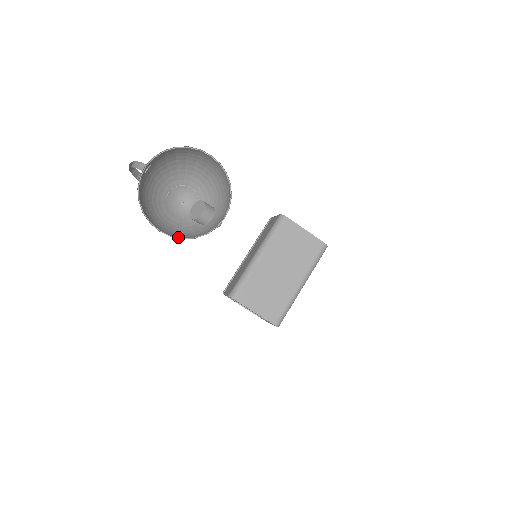
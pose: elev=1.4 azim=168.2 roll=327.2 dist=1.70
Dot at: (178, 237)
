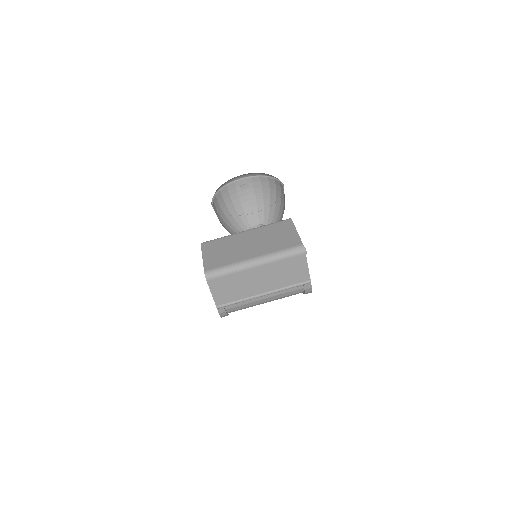
Dot at: (217, 211)
